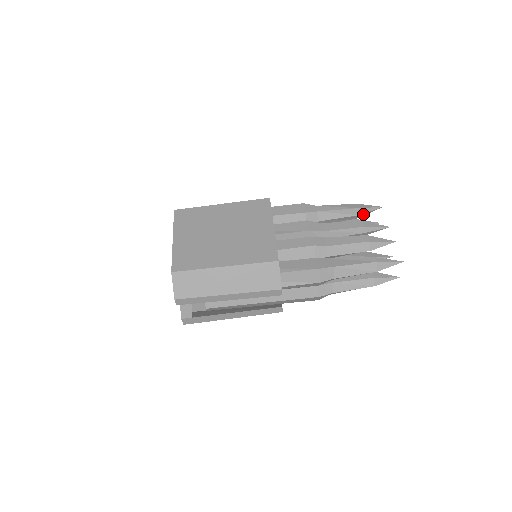
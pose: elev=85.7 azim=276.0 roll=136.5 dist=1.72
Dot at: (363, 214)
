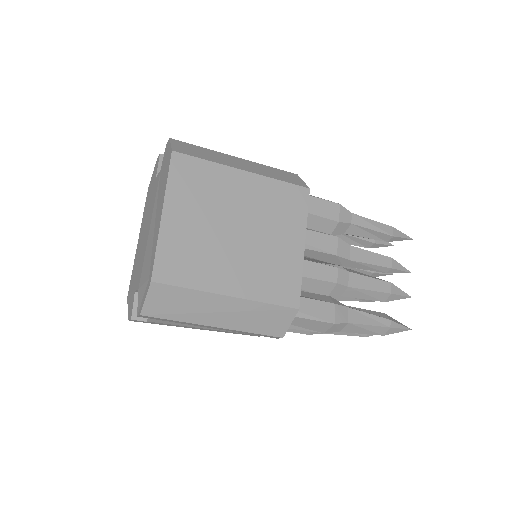
Dot at: (391, 240)
